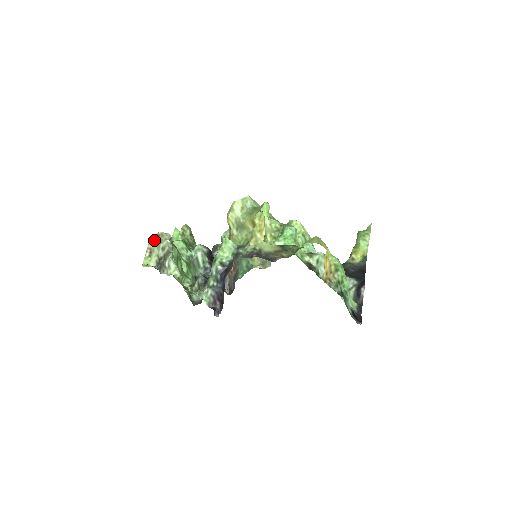
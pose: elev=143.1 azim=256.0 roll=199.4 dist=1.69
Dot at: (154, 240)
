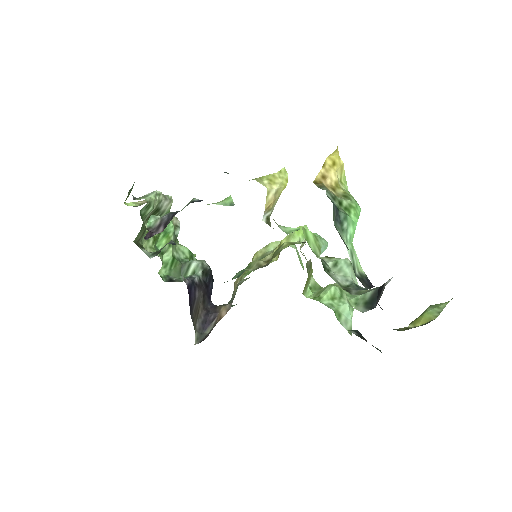
Dot at: occluded
